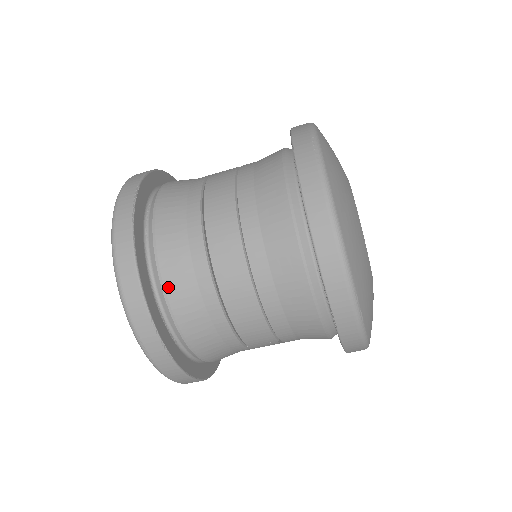
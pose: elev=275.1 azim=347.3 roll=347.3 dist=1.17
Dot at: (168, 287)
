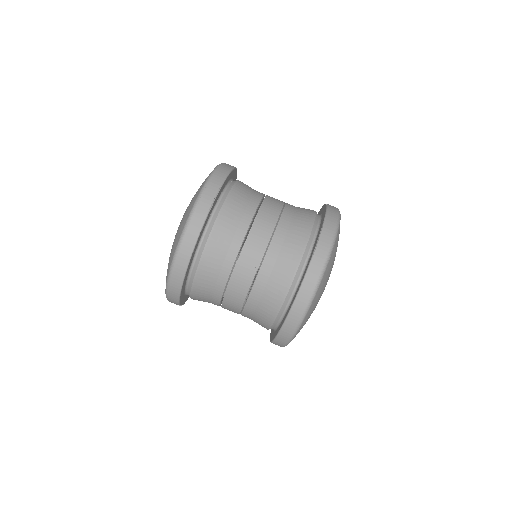
Dot at: (235, 190)
